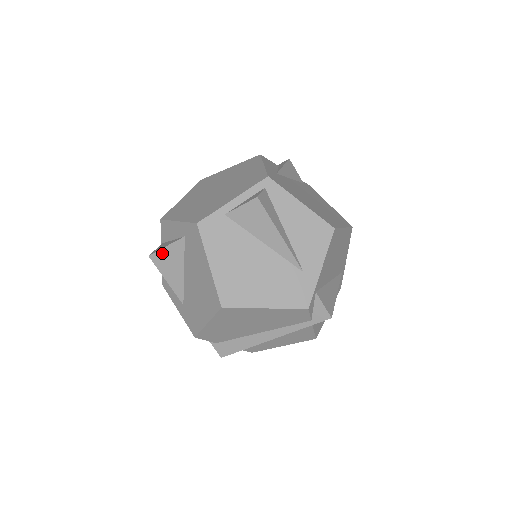
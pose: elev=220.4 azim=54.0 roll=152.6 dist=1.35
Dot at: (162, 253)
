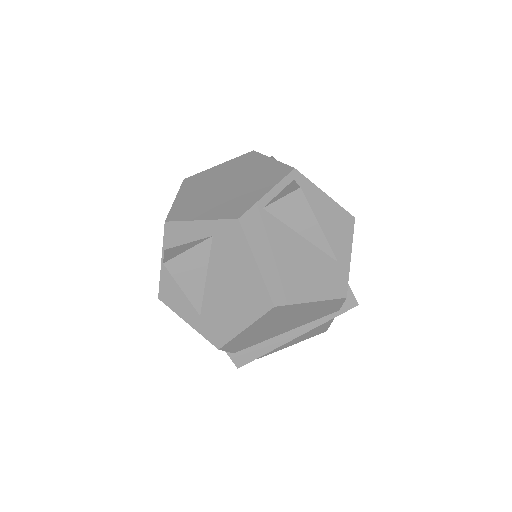
Dot at: (181, 258)
